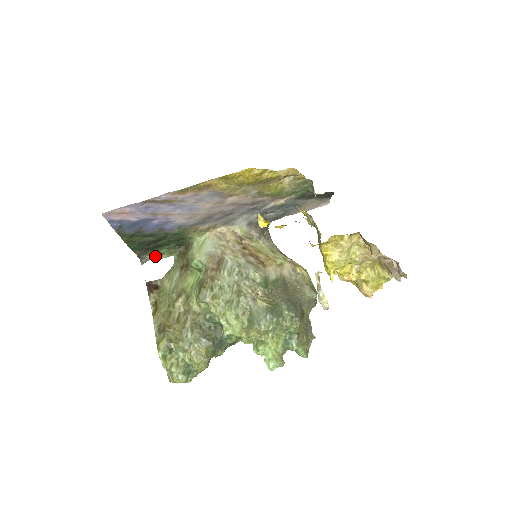
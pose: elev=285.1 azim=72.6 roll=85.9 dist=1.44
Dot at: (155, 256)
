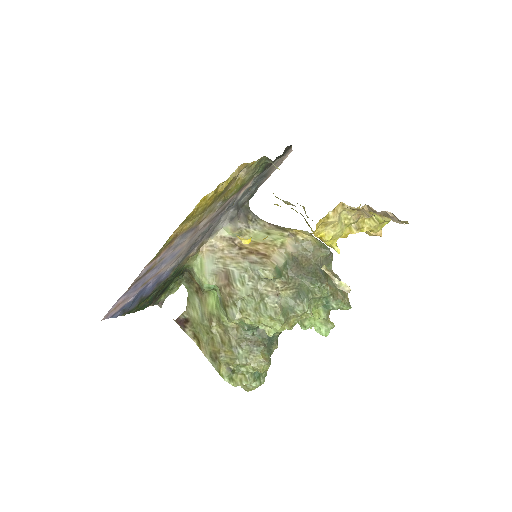
Dot at: (167, 294)
